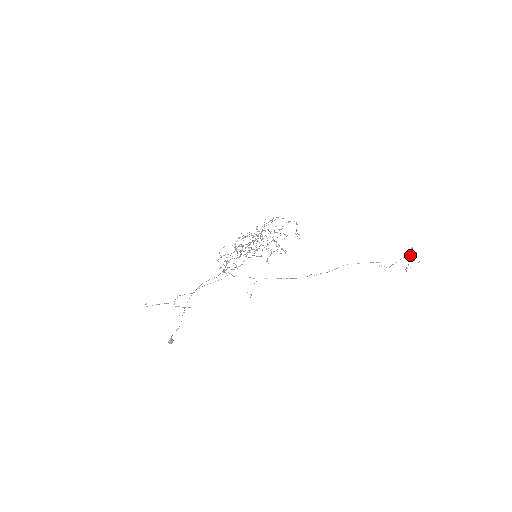
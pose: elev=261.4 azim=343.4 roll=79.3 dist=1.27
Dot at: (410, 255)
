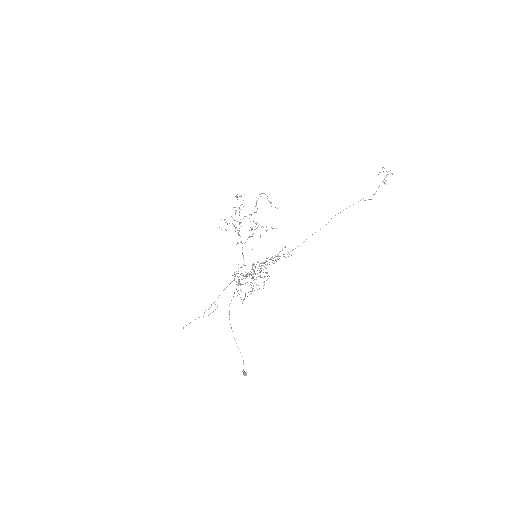
Dot at: occluded
